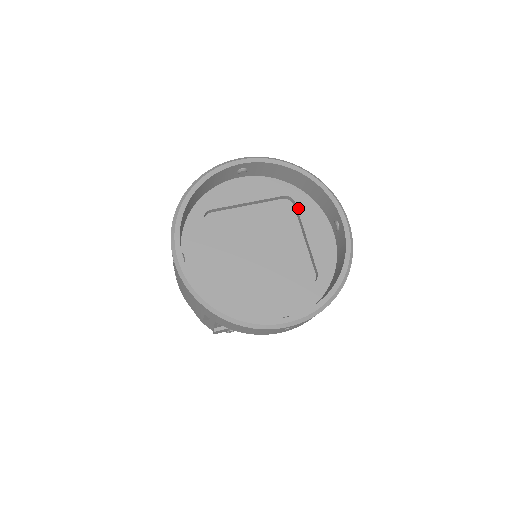
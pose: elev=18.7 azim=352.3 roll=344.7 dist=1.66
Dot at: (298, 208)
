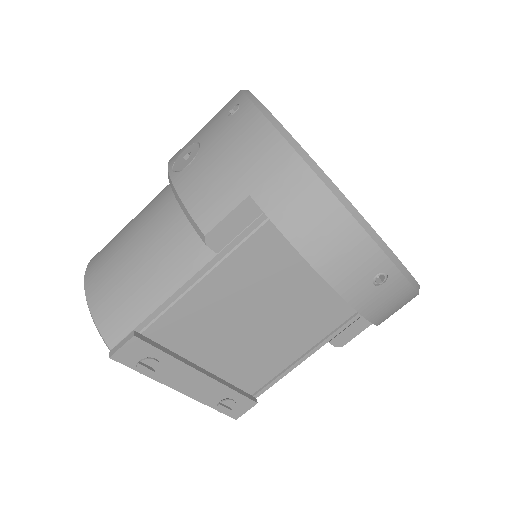
Dot at: occluded
